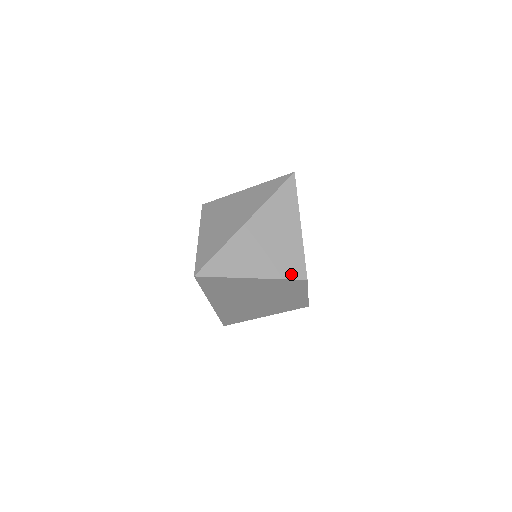
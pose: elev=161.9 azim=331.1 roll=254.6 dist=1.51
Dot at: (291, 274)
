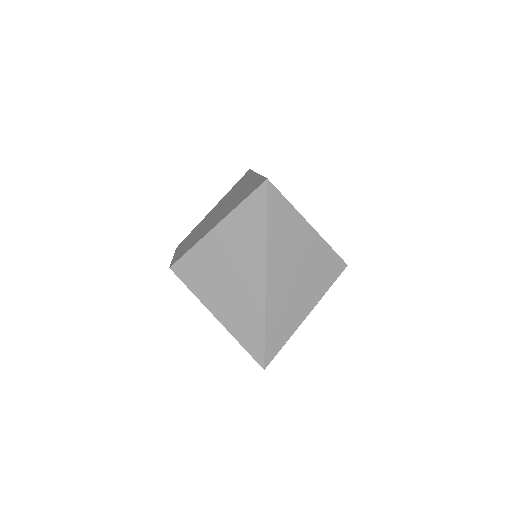
Dot at: (333, 276)
